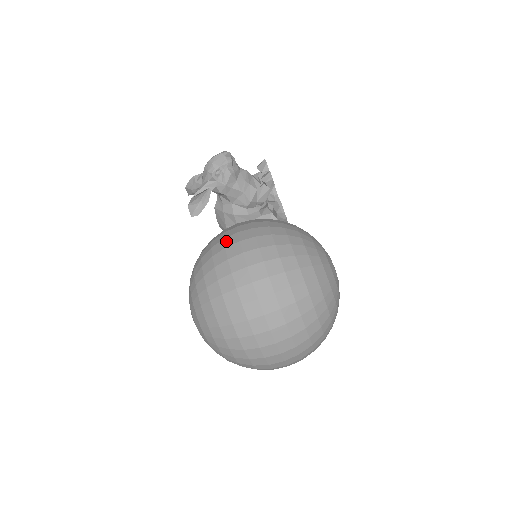
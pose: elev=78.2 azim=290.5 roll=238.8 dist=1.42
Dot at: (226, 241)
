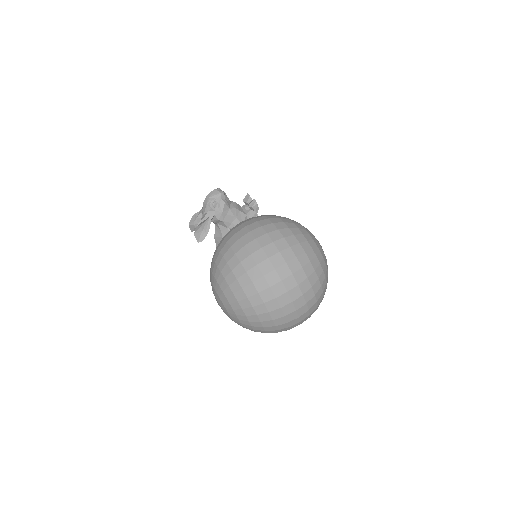
Dot at: (235, 230)
